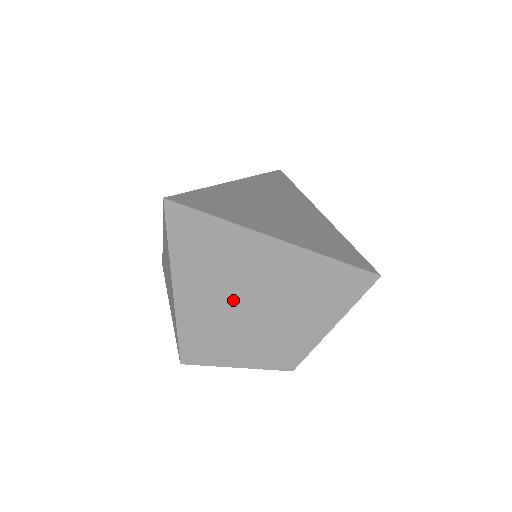
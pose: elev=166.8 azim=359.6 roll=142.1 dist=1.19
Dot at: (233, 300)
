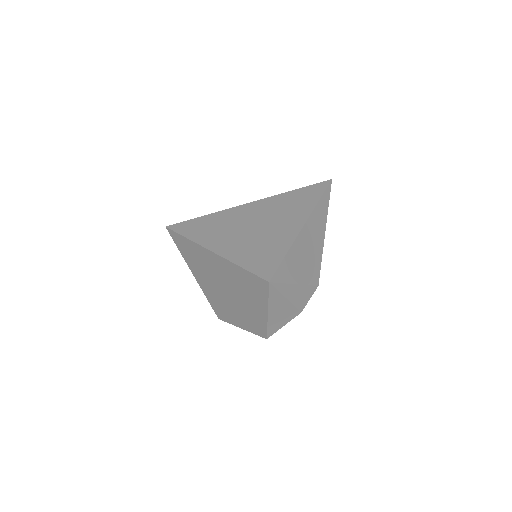
Dot at: (216, 285)
